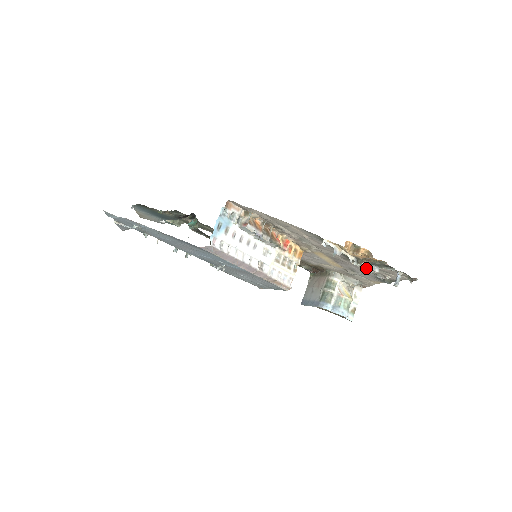
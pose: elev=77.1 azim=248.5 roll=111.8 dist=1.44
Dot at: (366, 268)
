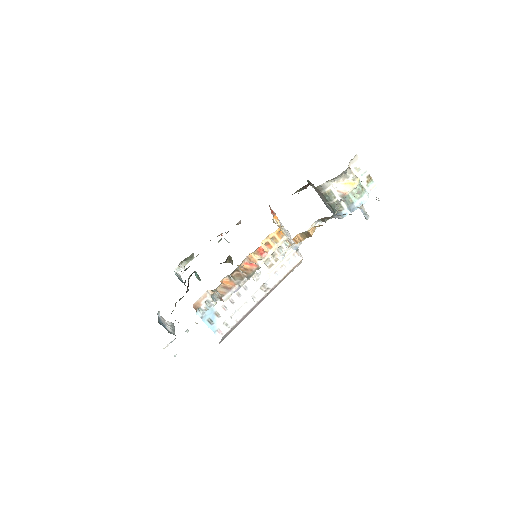
Dot at: (332, 217)
